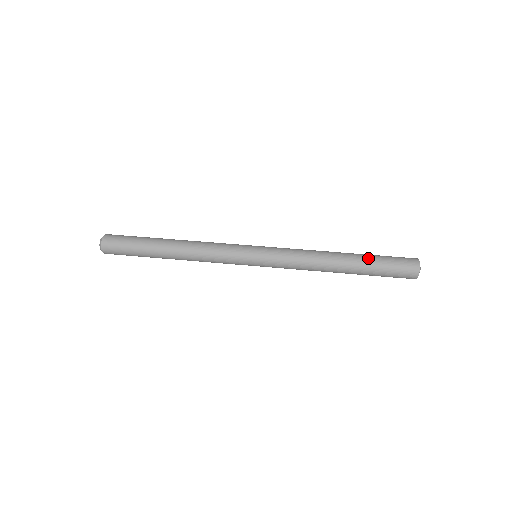
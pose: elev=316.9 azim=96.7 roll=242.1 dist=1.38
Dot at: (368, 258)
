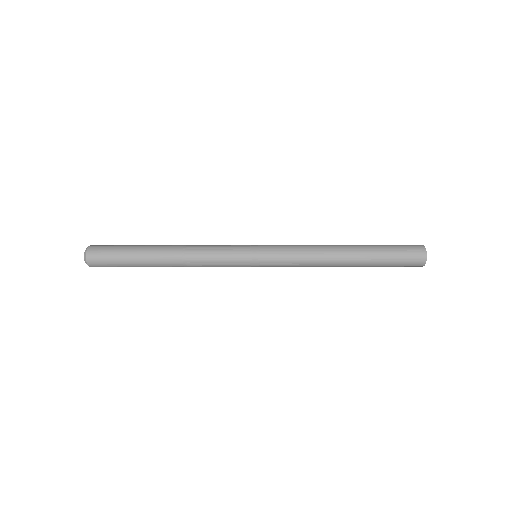
Dot at: (374, 252)
